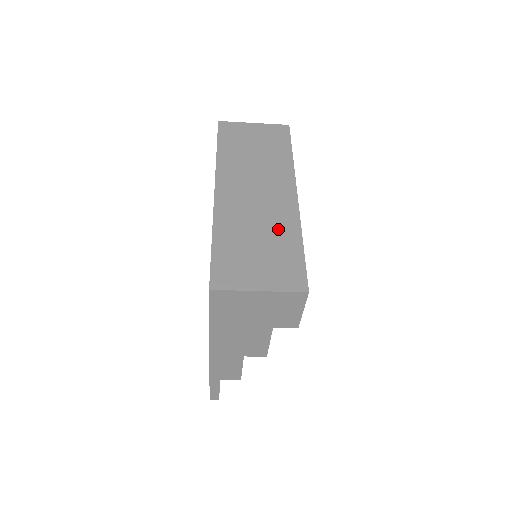
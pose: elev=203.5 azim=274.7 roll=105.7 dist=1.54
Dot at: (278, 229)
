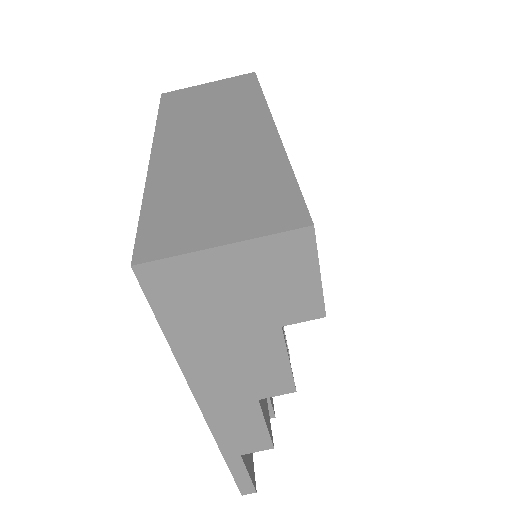
Dot at: (249, 164)
